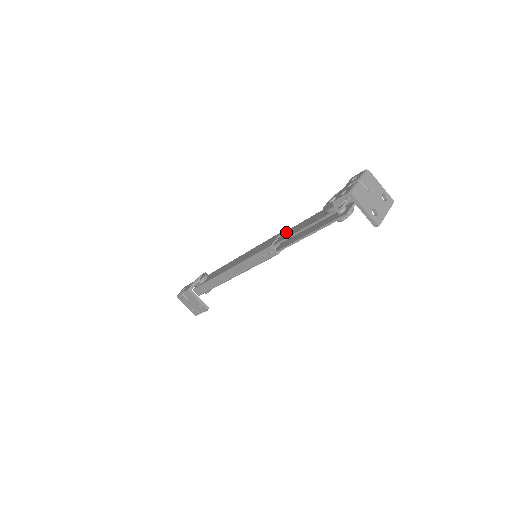
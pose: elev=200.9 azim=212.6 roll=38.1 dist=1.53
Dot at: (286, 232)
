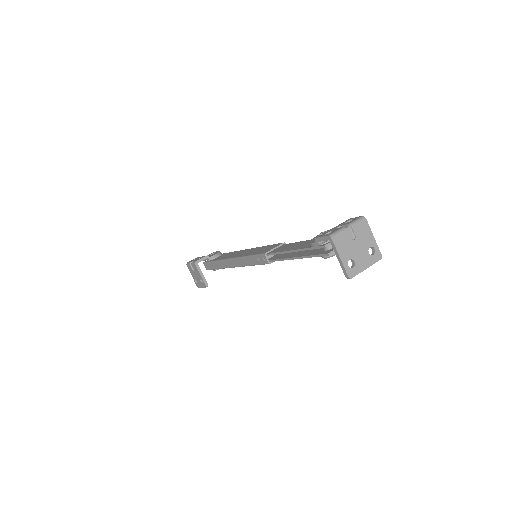
Dot at: (284, 245)
